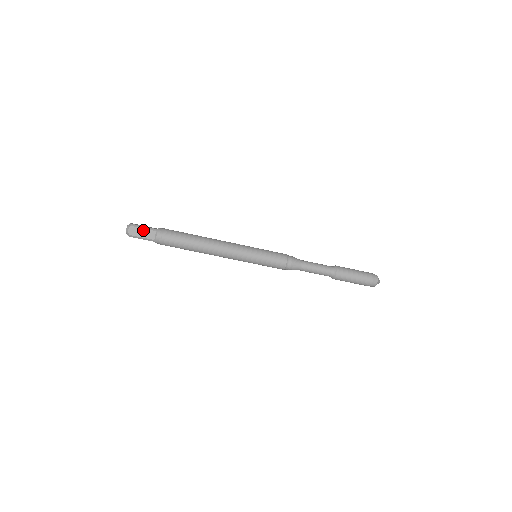
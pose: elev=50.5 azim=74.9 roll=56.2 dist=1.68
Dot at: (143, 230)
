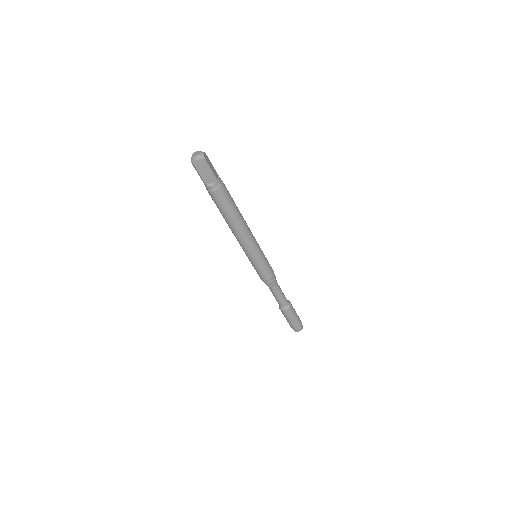
Dot at: (211, 164)
